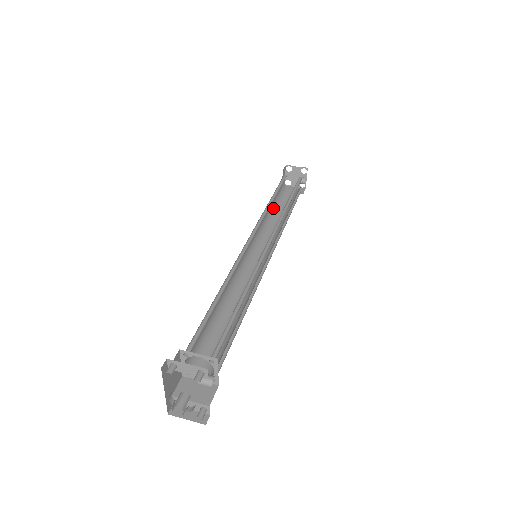
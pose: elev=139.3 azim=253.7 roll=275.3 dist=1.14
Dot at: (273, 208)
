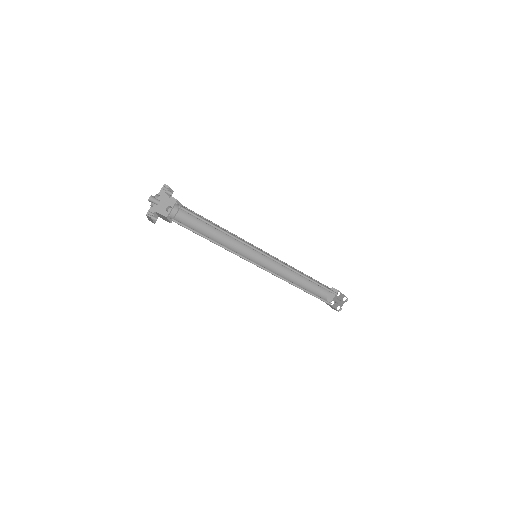
Dot at: (301, 284)
